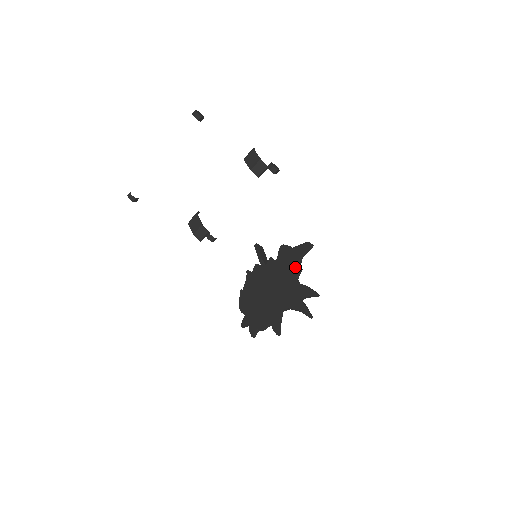
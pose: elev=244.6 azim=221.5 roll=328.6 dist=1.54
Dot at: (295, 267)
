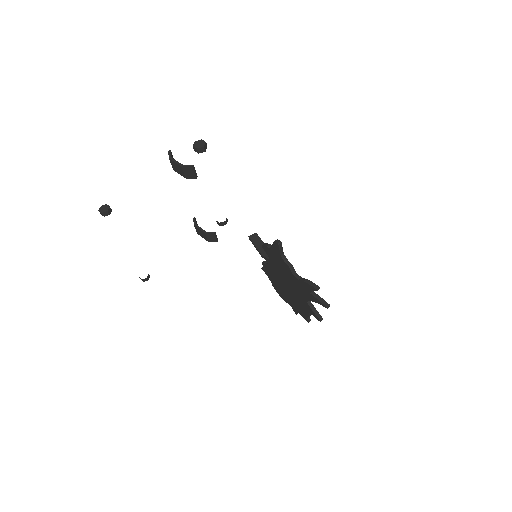
Dot at: (285, 266)
